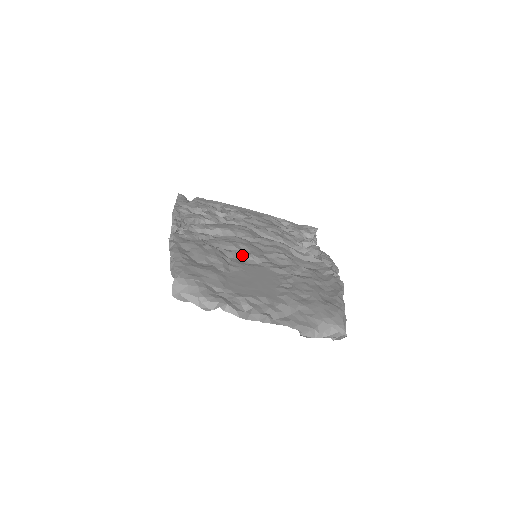
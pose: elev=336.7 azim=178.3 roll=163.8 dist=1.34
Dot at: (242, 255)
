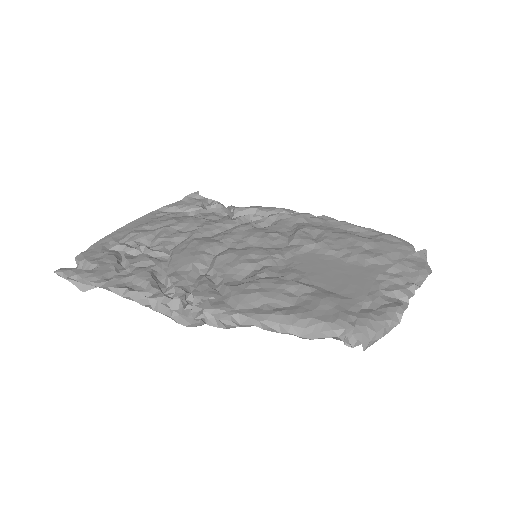
Dot at: (270, 264)
